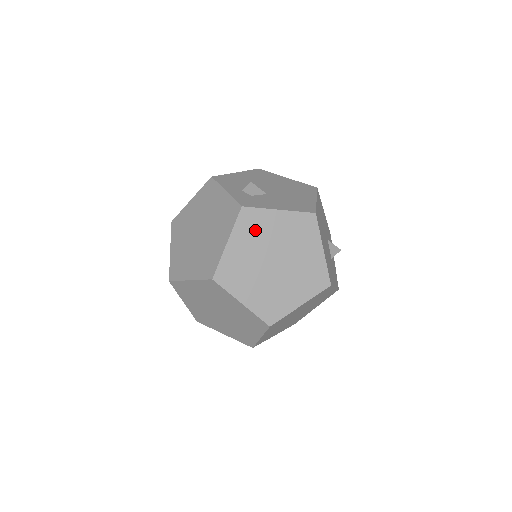
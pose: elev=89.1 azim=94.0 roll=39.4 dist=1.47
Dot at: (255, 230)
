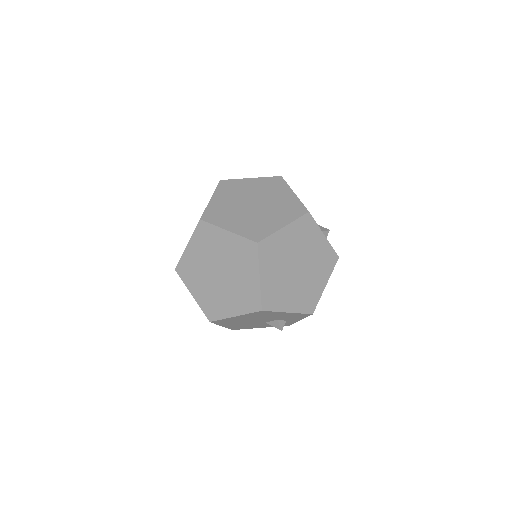
Dot at: (233, 190)
